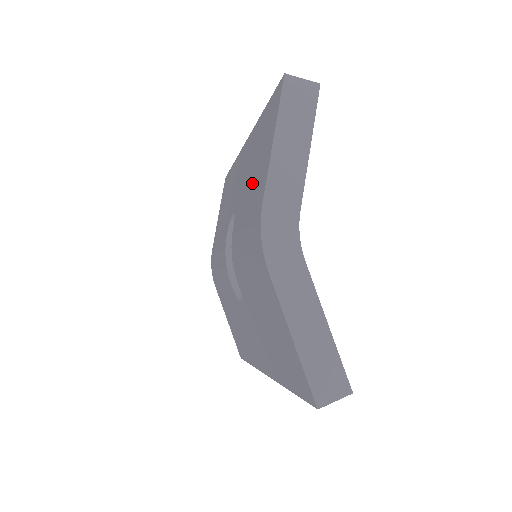
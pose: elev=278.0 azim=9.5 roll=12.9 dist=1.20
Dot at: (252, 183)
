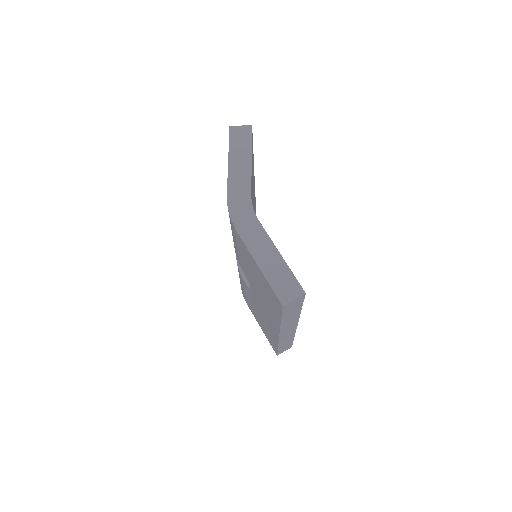
Dot at: occluded
